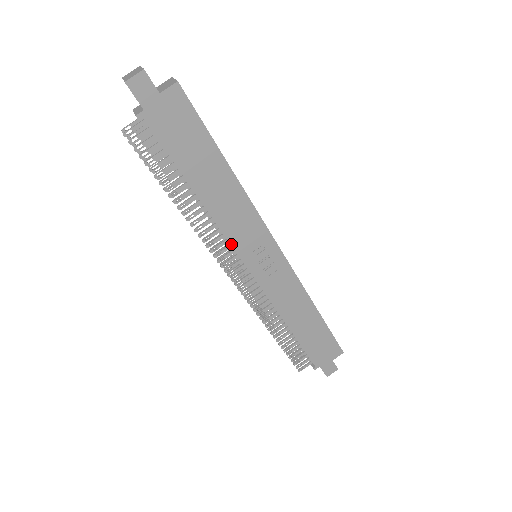
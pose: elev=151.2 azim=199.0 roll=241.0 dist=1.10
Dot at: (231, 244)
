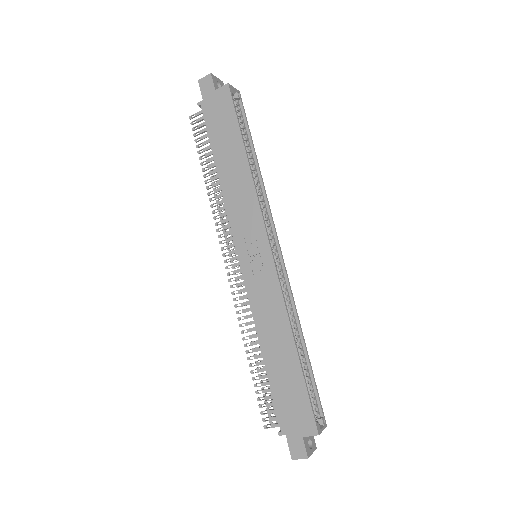
Dot at: (231, 226)
